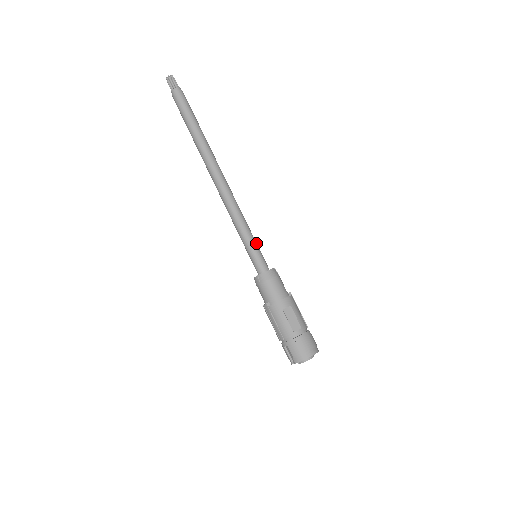
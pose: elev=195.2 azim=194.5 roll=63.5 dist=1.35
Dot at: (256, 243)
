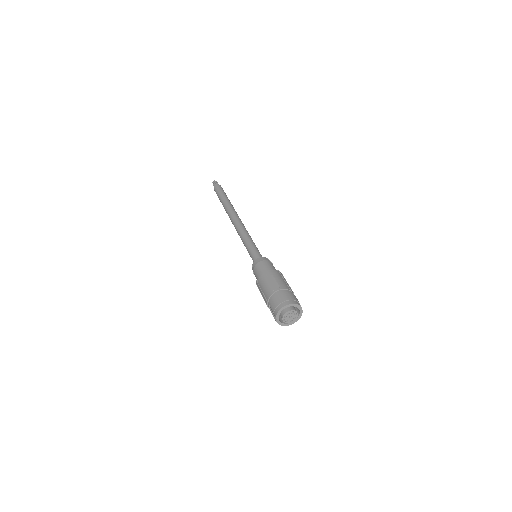
Dot at: (256, 247)
